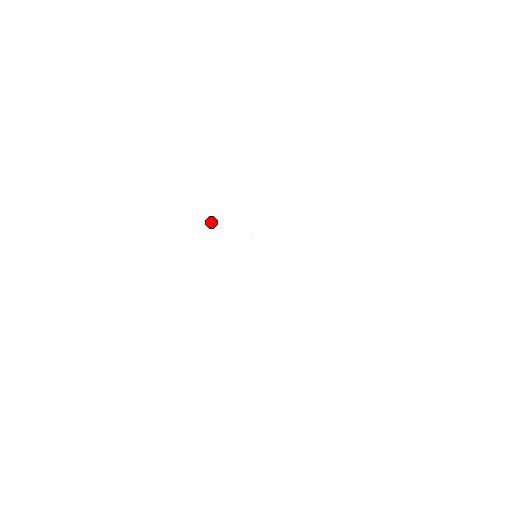
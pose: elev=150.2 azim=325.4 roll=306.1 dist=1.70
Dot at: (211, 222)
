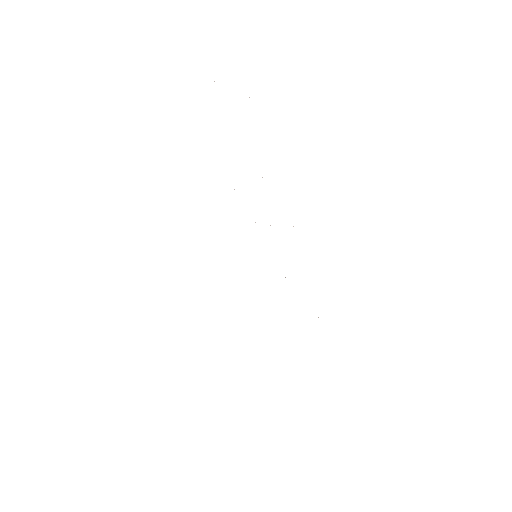
Dot at: occluded
